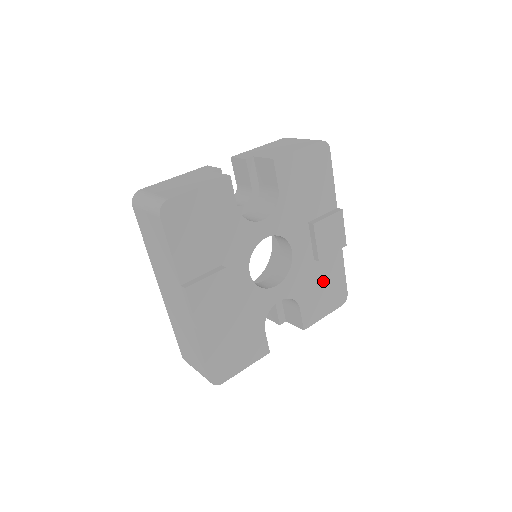
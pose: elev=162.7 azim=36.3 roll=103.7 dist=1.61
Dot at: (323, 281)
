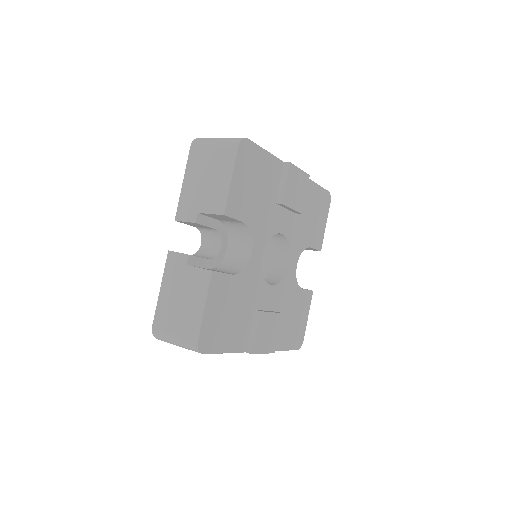
Dot at: (310, 212)
